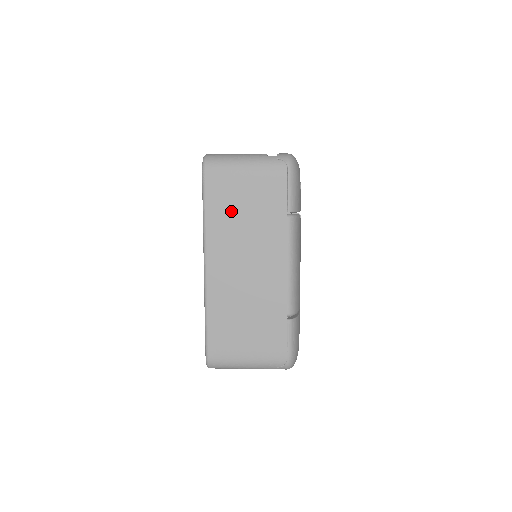
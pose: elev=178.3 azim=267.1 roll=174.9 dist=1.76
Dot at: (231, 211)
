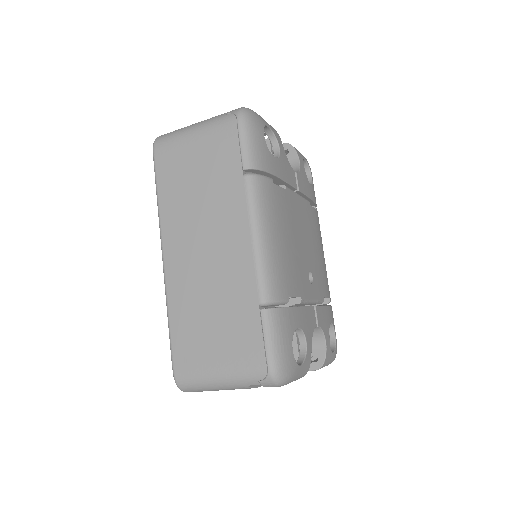
Dot at: (183, 186)
